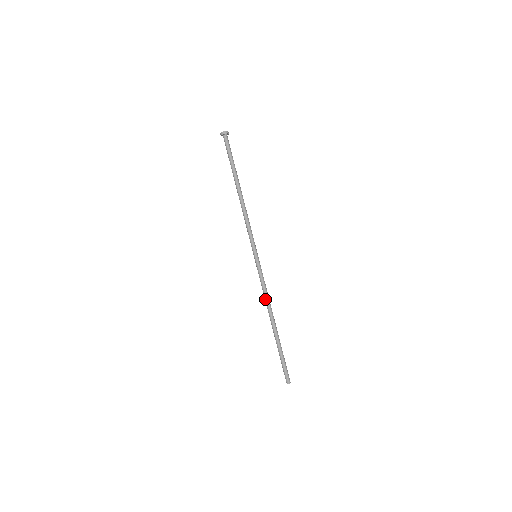
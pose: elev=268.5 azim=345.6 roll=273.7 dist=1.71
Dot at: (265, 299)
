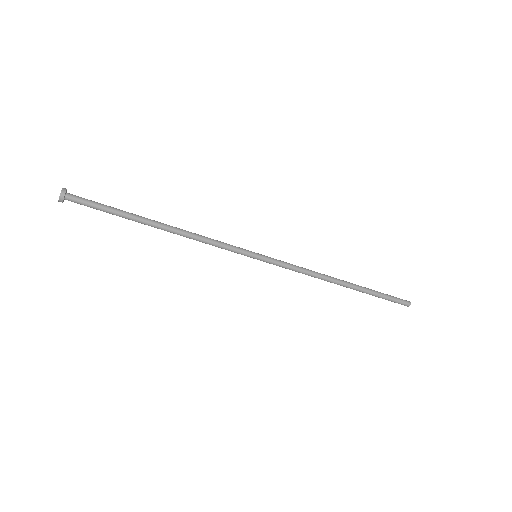
Dot at: occluded
